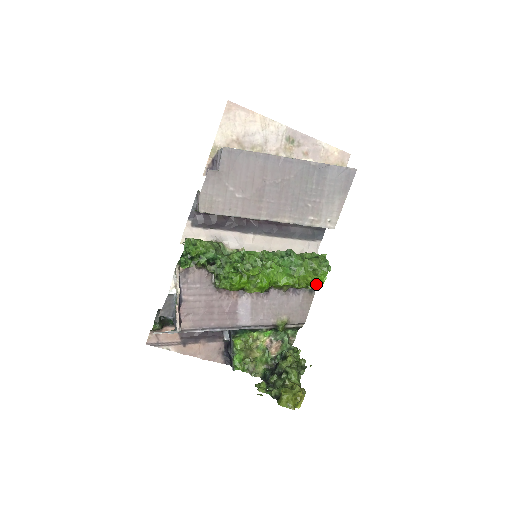
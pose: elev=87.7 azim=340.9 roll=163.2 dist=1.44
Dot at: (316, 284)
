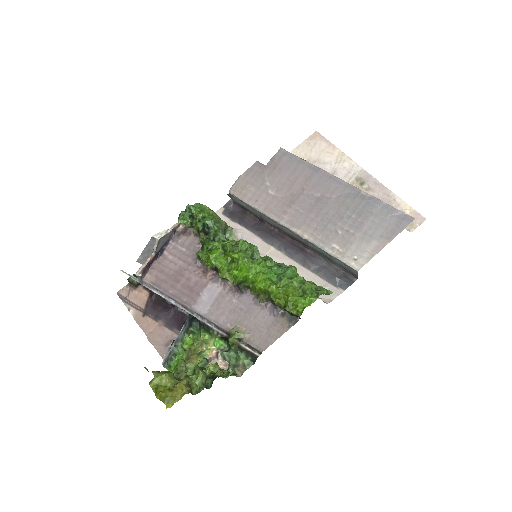
Dot at: (296, 307)
